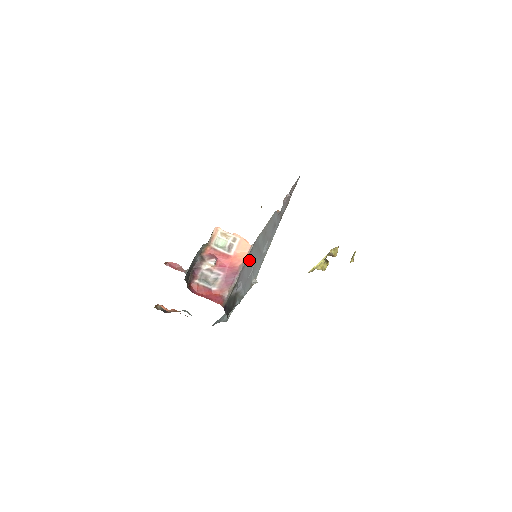
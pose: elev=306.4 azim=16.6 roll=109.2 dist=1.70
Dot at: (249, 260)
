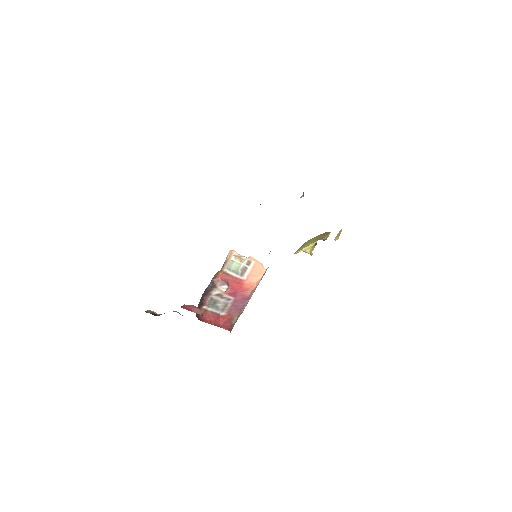
Dot at: occluded
